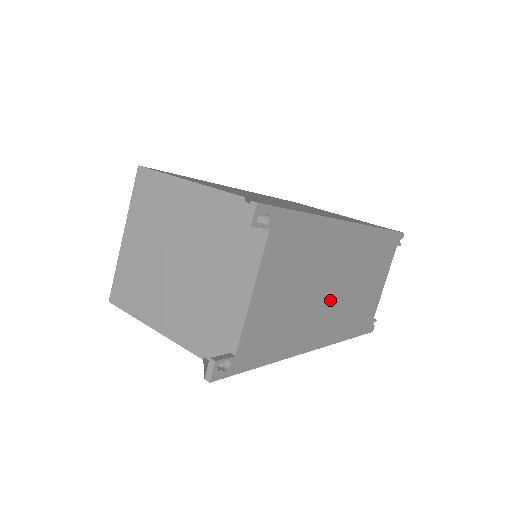
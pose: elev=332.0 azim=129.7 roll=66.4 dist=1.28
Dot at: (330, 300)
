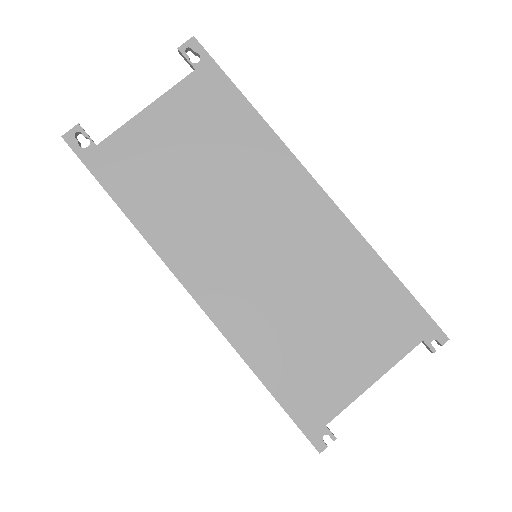
Dot at: (243, 250)
